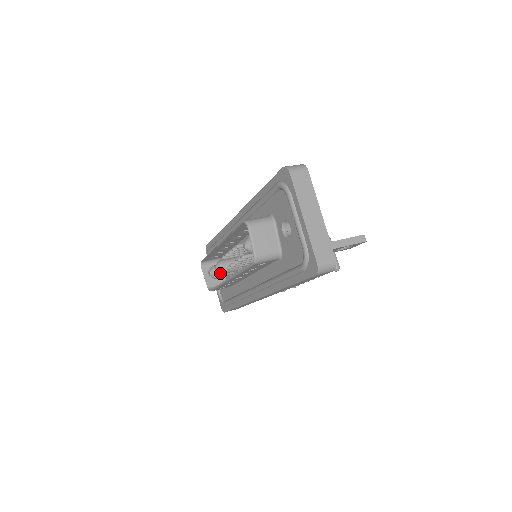
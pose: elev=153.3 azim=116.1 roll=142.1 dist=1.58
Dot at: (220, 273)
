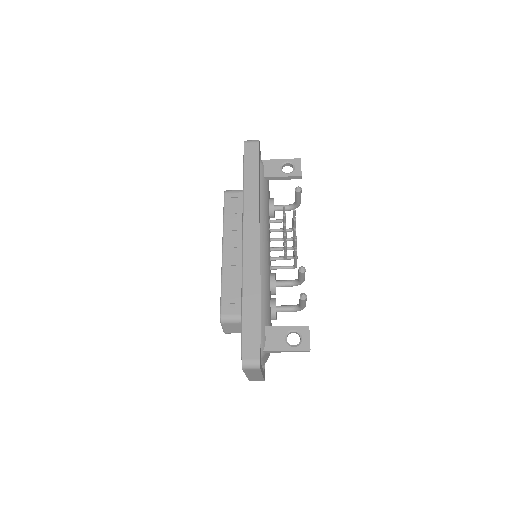
Dot at: occluded
